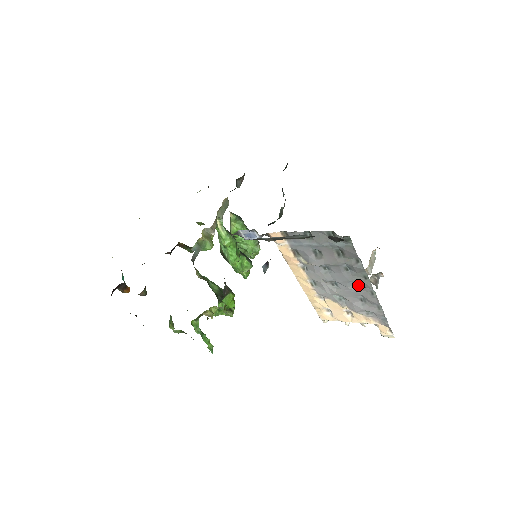
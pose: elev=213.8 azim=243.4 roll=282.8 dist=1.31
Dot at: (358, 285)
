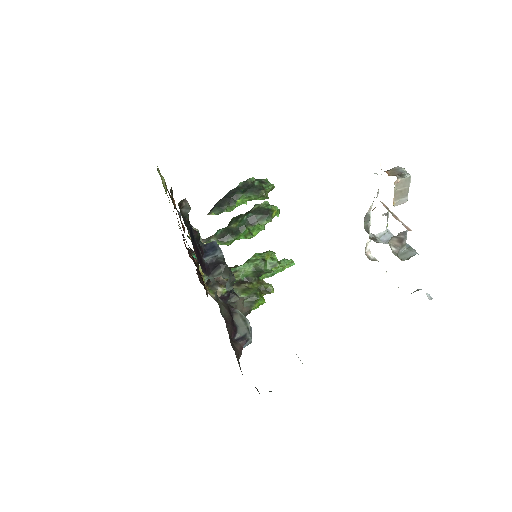
Dot at: occluded
